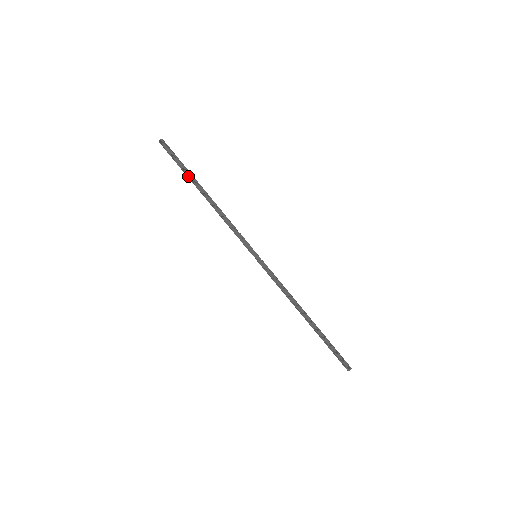
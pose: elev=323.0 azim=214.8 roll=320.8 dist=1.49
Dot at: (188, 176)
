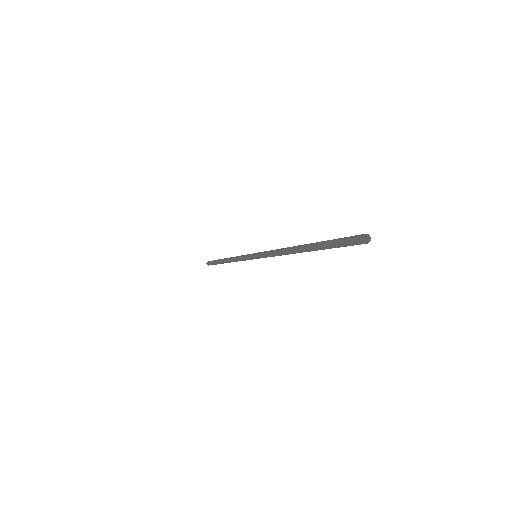
Dot at: (217, 261)
